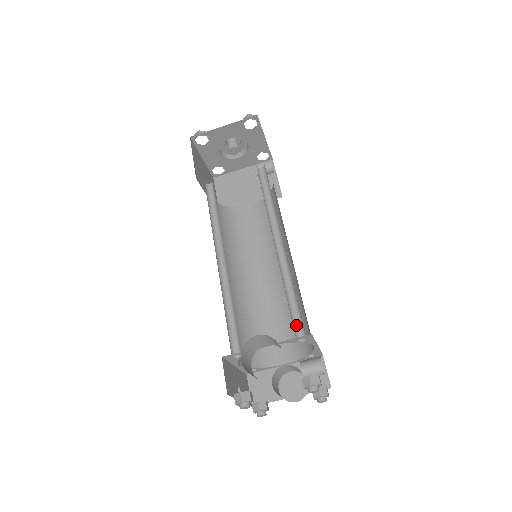
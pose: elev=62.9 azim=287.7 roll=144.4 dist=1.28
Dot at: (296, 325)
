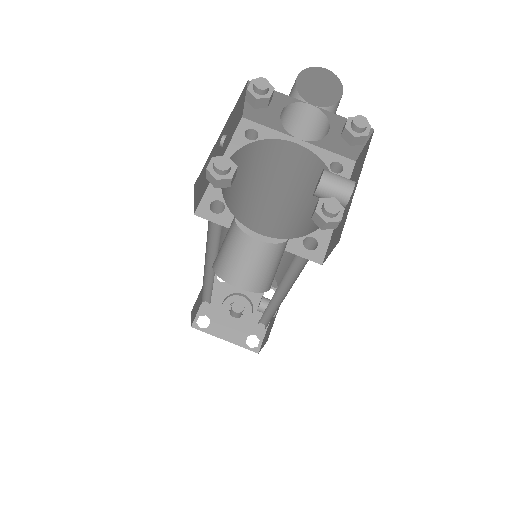
Dot at: occluded
